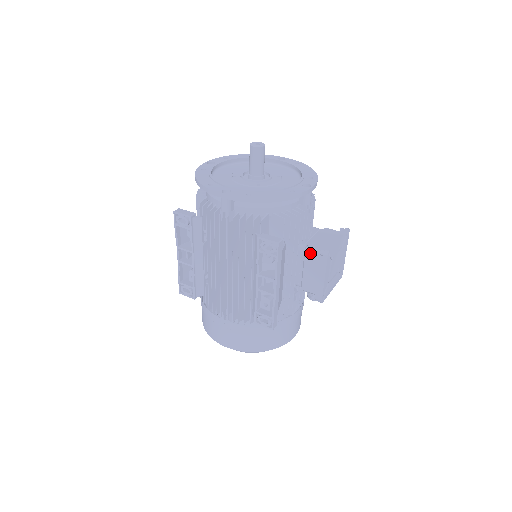
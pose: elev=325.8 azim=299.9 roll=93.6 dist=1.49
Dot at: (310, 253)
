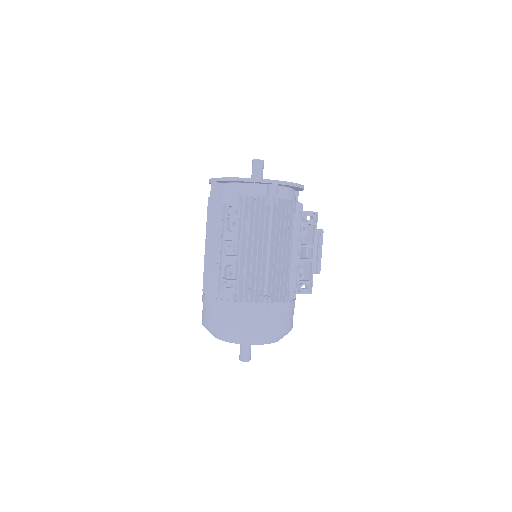
Dot at: occluded
